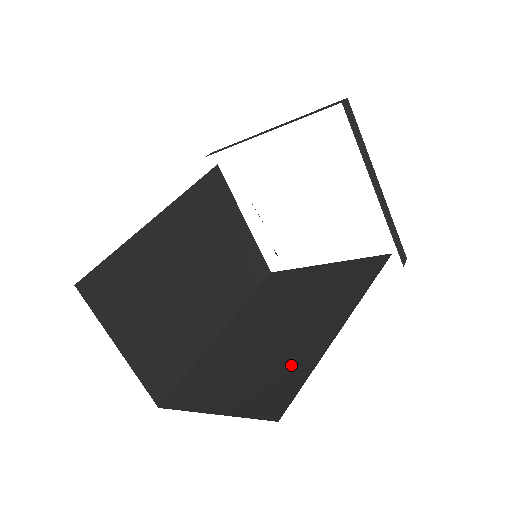
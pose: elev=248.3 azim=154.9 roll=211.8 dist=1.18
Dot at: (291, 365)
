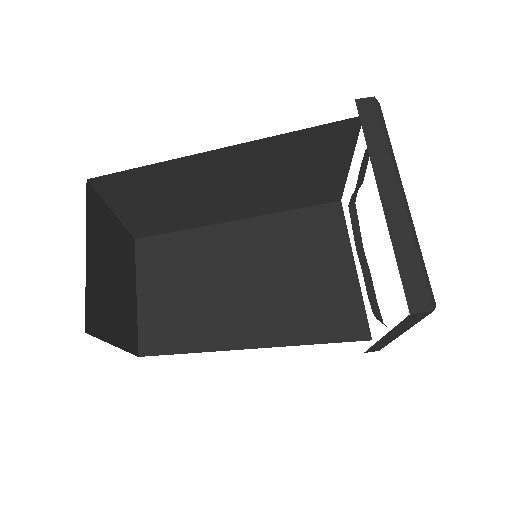
Dot at: (194, 330)
